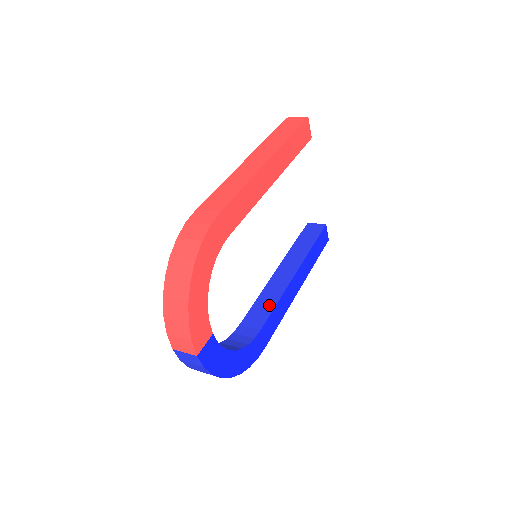
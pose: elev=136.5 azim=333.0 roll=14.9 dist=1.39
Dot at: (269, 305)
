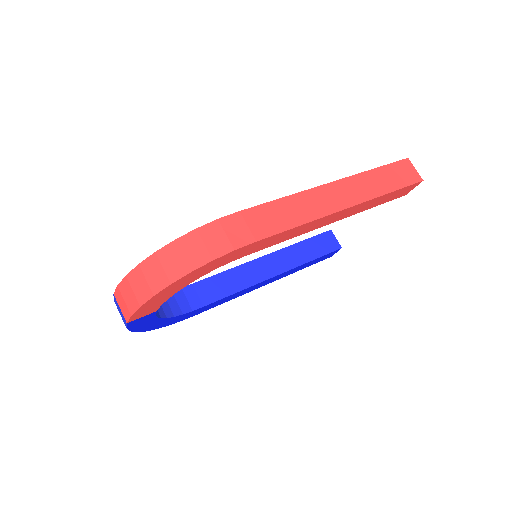
Dot at: (230, 288)
